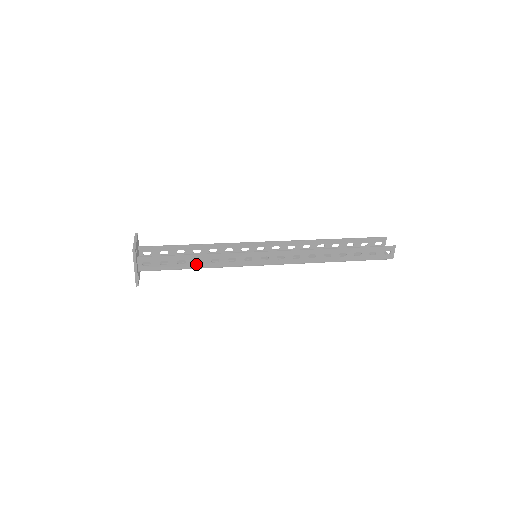
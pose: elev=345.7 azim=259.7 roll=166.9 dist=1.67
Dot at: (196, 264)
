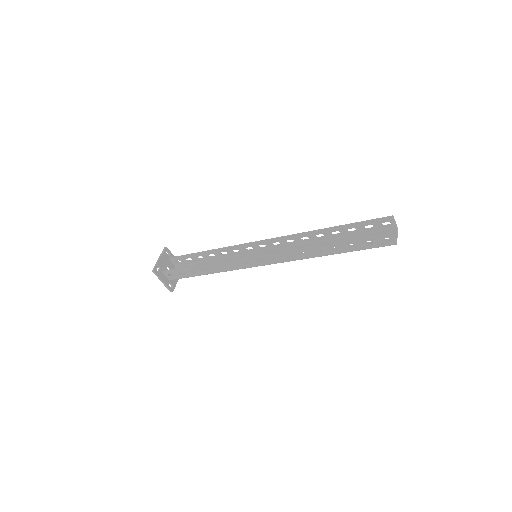
Dot at: (206, 271)
